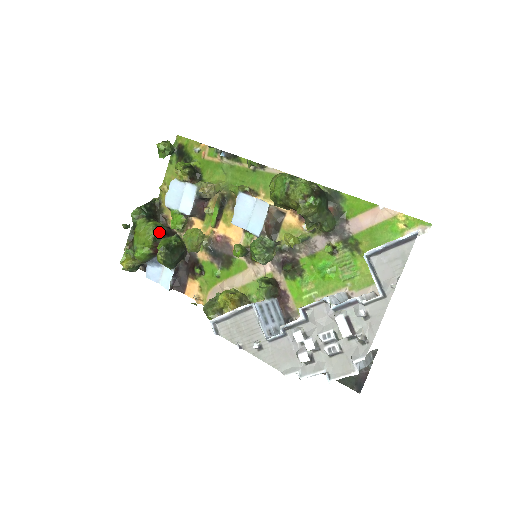
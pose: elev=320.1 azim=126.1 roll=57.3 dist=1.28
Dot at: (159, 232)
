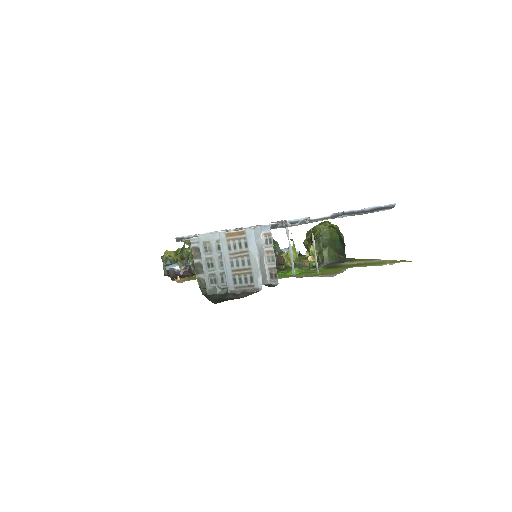
Dot at: occluded
